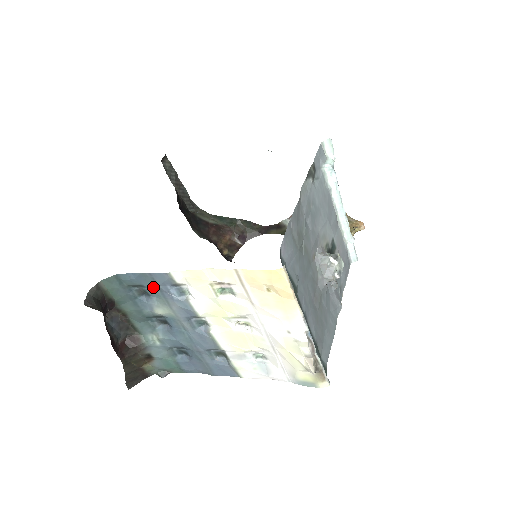
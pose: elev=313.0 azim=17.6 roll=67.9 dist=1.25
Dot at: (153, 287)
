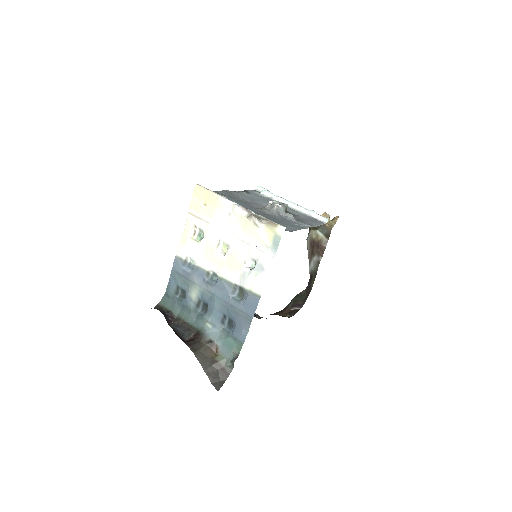
Dot at: (181, 280)
